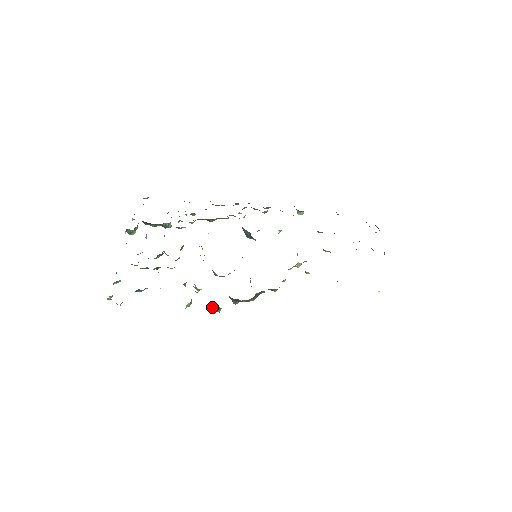
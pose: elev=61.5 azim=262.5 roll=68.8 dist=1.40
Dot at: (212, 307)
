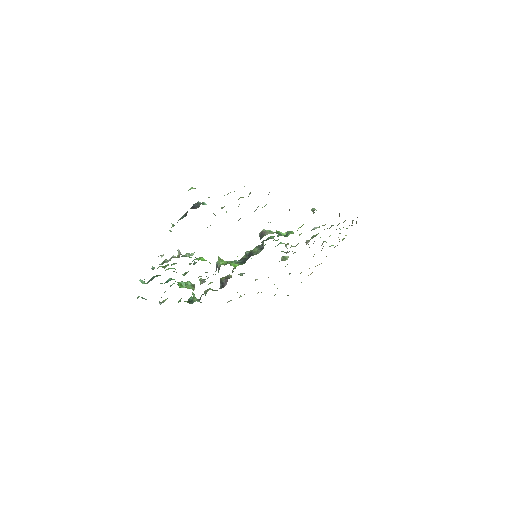
Dot at: (205, 295)
